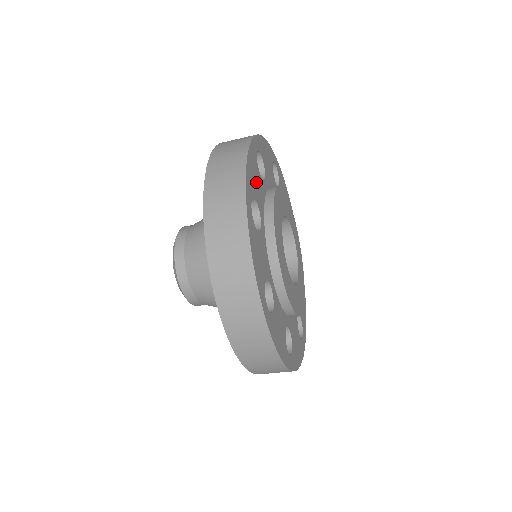
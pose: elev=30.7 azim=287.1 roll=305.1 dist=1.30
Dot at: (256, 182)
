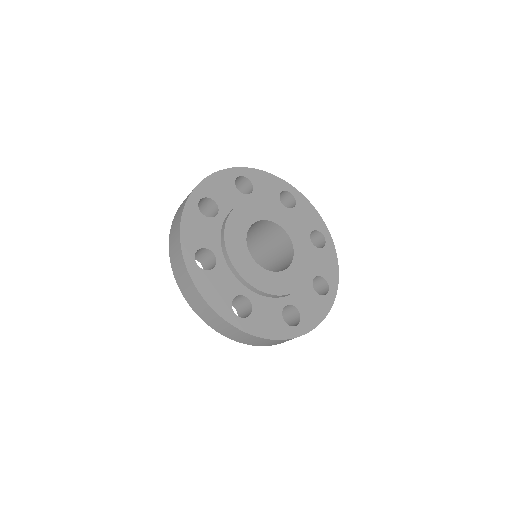
Dot at: (201, 231)
